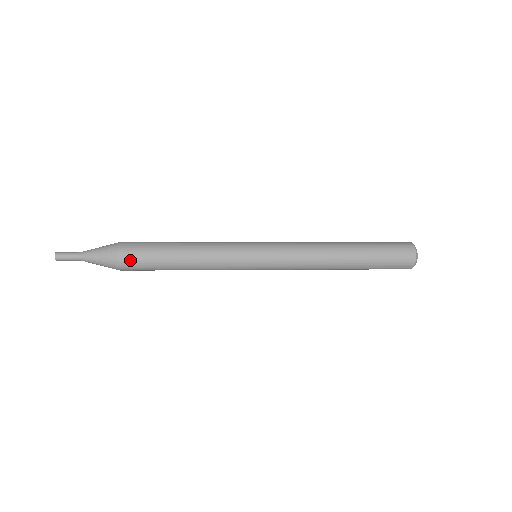
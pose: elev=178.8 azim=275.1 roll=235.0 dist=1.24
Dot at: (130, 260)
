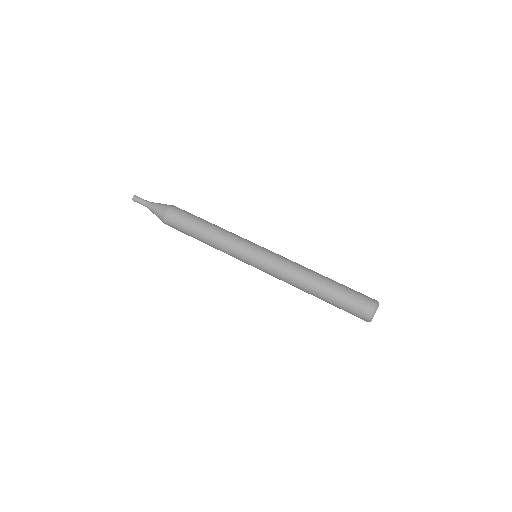
Dot at: (172, 226)
